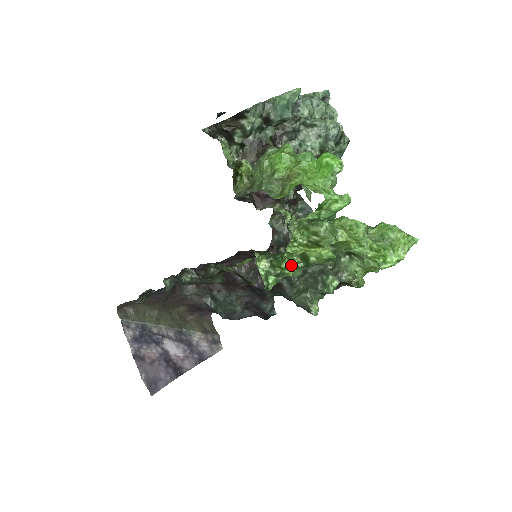
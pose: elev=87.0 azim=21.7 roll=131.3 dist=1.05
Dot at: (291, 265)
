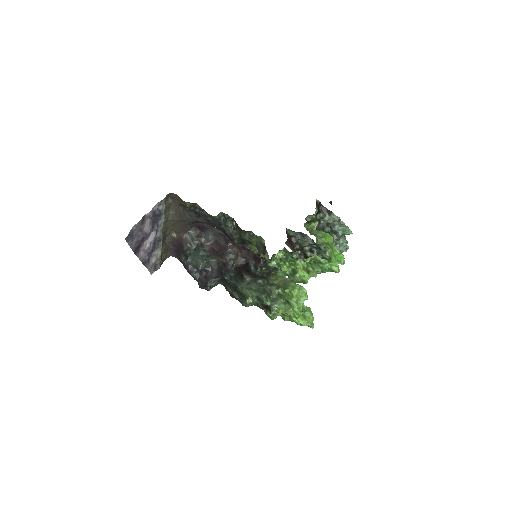
Dot at: (288, 267)
